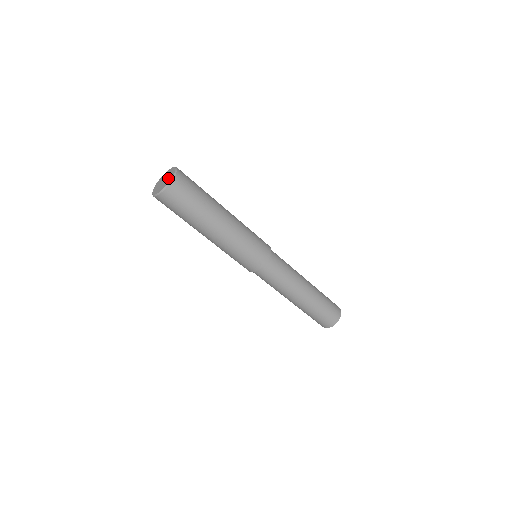
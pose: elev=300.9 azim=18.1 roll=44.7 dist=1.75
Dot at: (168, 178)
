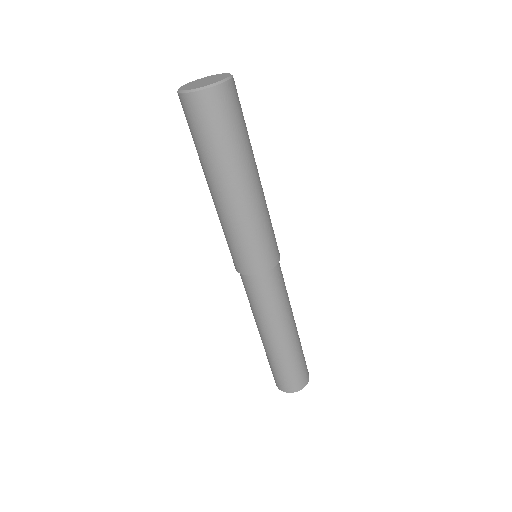
Dot at: (218, 76)
